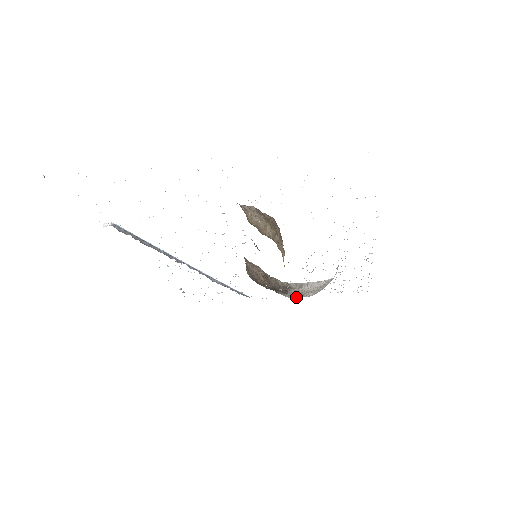
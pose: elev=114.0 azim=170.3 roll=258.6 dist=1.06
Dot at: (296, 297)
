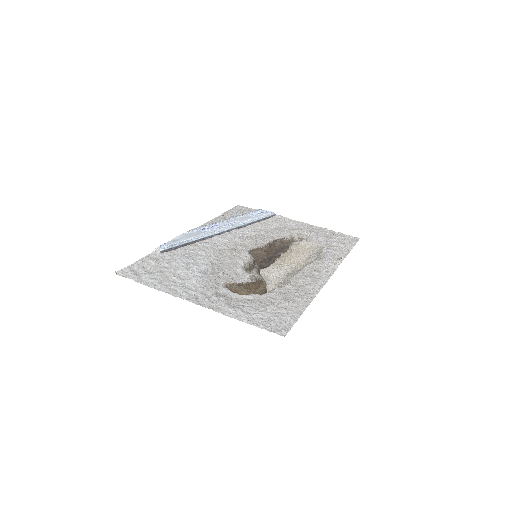
Dot at: (290, 260)
